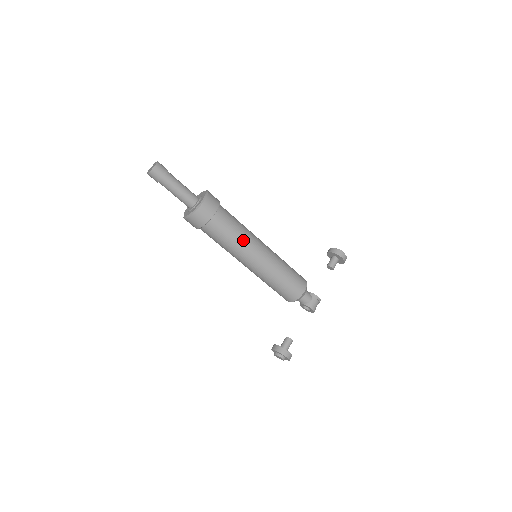
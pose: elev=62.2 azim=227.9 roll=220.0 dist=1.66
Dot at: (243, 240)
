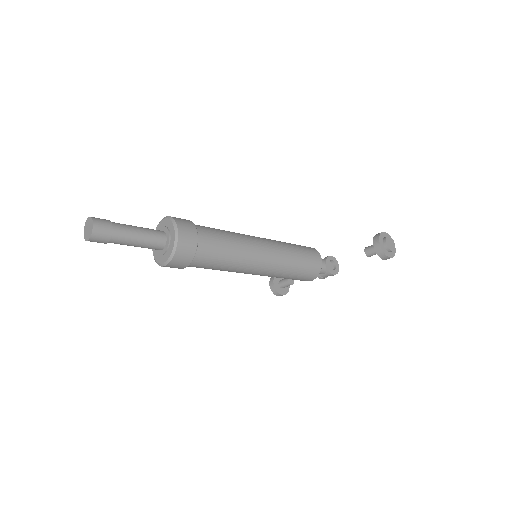
Dot at: (229, 271)
